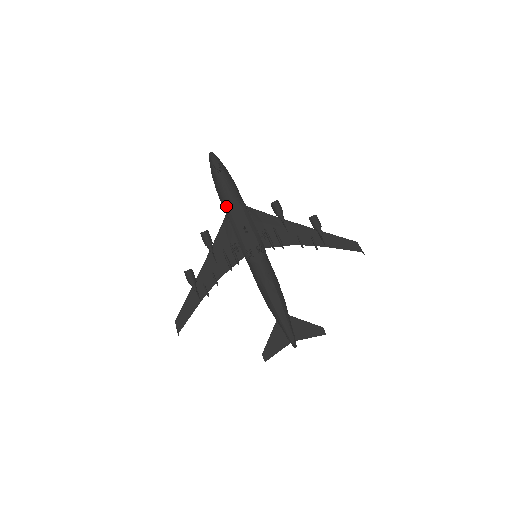
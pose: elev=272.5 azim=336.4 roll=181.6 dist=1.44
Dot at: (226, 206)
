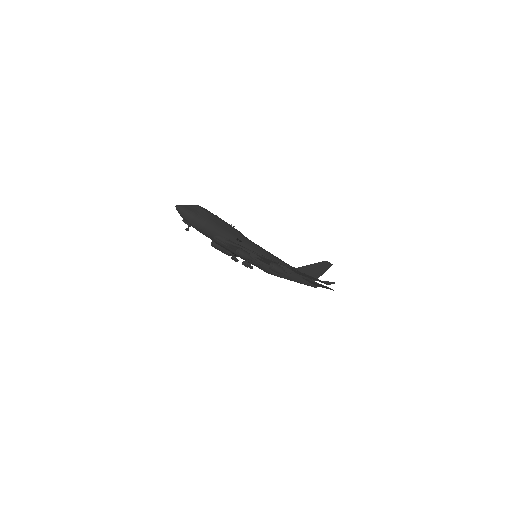
Dot at: occluded
